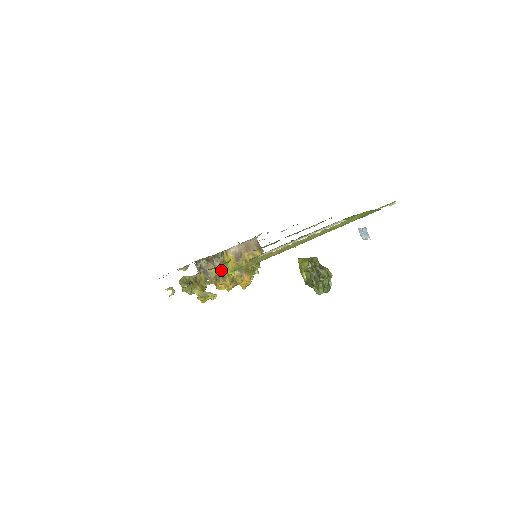
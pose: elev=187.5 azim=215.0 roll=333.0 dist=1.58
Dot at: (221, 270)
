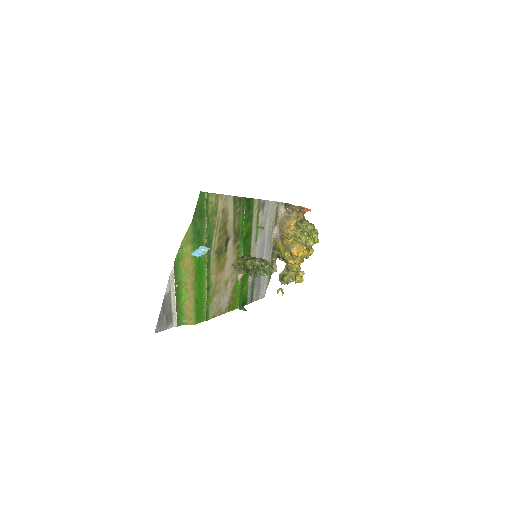
Dot at: occluded
